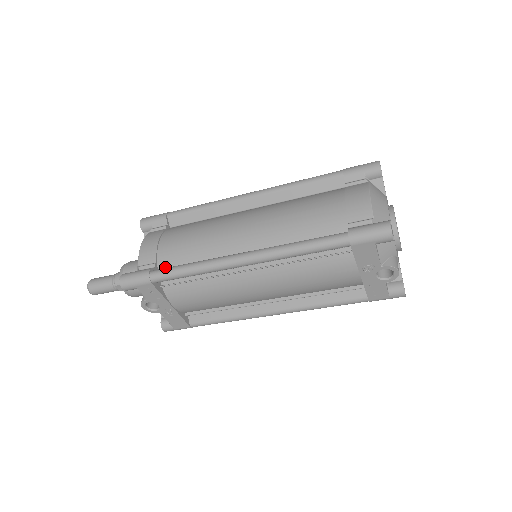
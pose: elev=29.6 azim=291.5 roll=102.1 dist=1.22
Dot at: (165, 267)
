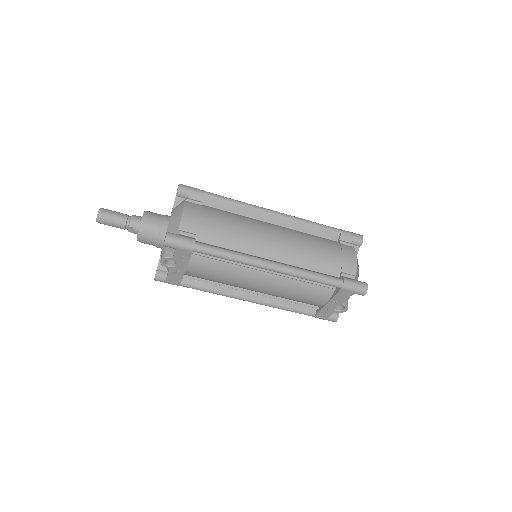
Dot at: (202, 241)
